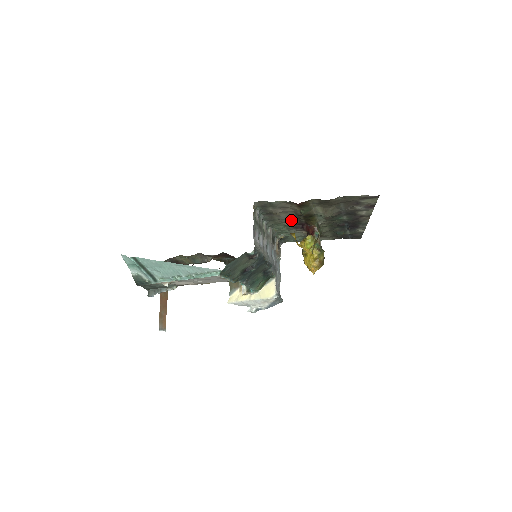
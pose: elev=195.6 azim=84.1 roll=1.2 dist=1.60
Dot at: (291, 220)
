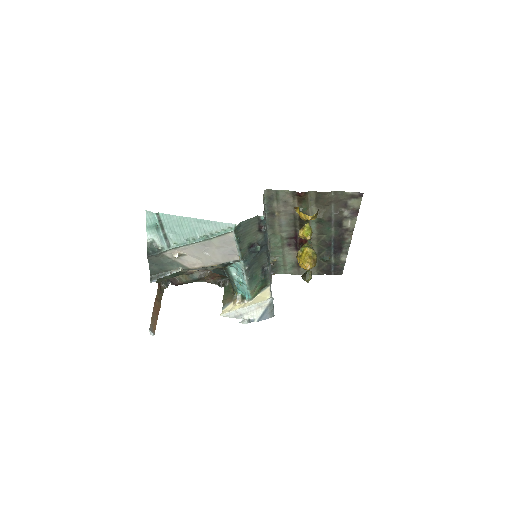
Dot at: (288, 229)
